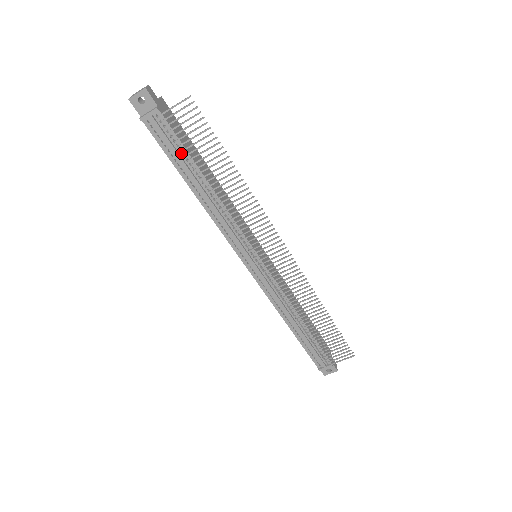
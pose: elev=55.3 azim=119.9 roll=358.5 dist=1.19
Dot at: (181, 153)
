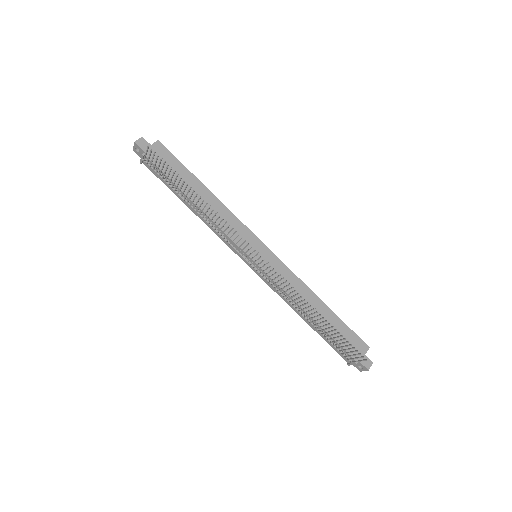
Dot at: occluded
